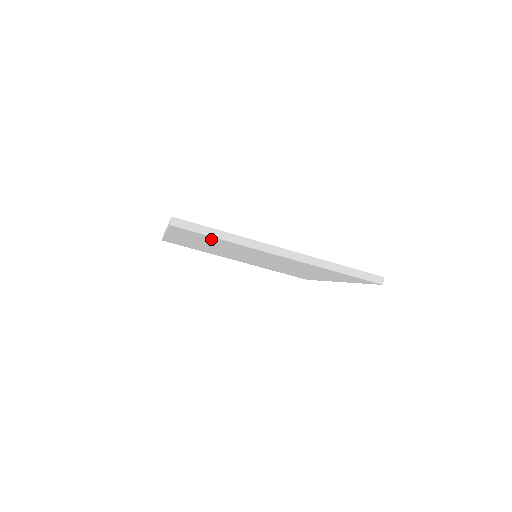
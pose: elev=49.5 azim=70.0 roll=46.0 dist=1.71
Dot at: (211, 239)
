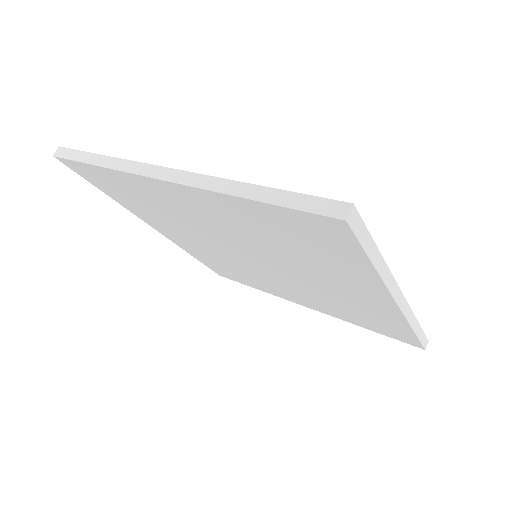
Dot at: (328, 250)
